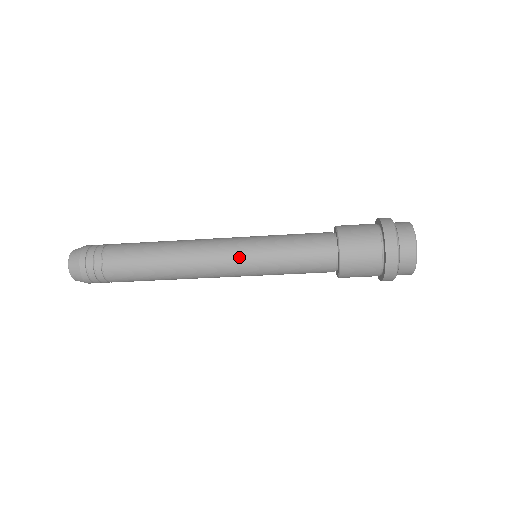
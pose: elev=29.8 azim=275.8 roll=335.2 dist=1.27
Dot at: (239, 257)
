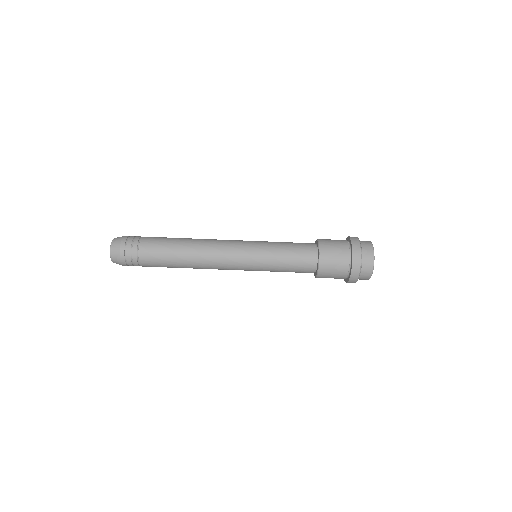
Dot at: (245, 245)
